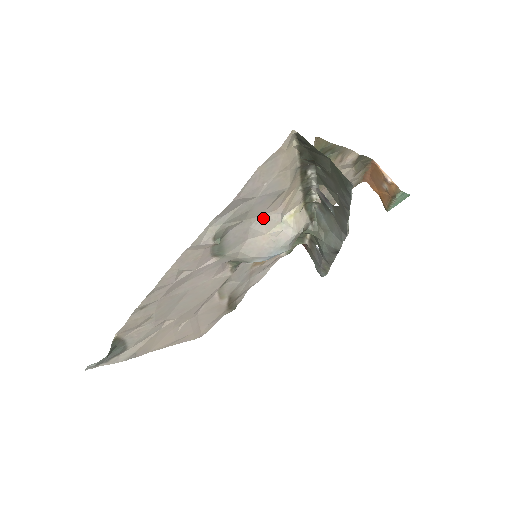
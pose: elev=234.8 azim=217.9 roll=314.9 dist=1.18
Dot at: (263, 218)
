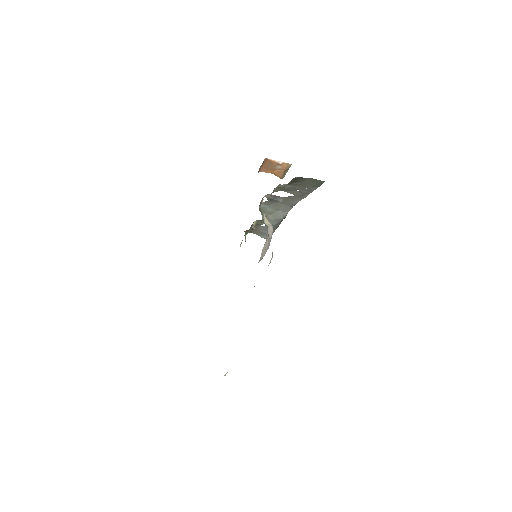
Dot at: occluded
